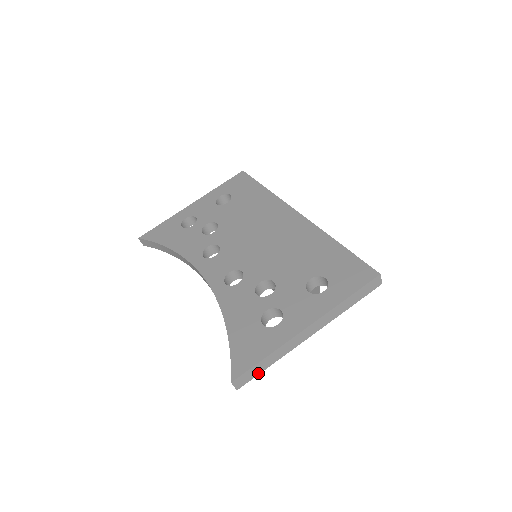
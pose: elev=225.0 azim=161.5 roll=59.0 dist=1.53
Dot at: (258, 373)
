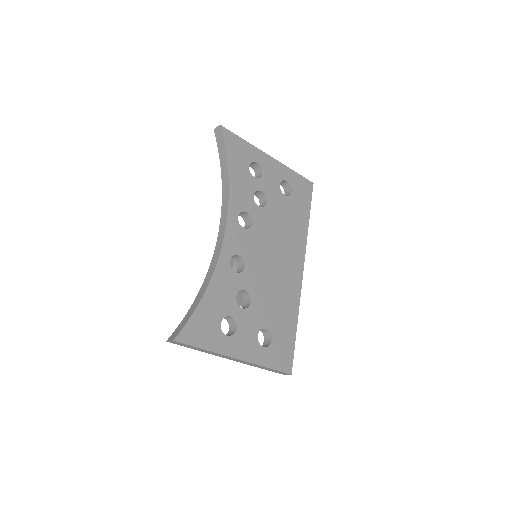
Dot at: (187, 347)
